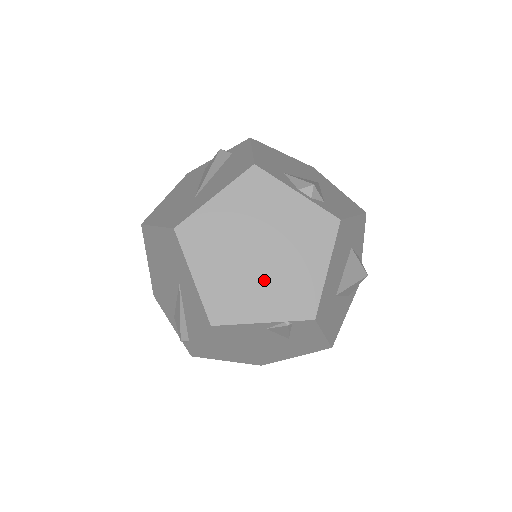
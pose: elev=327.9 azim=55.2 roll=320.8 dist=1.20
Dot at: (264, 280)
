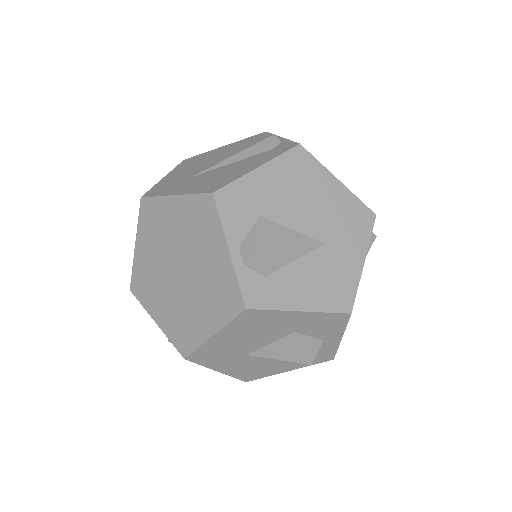
Dot at: (171, 295)
